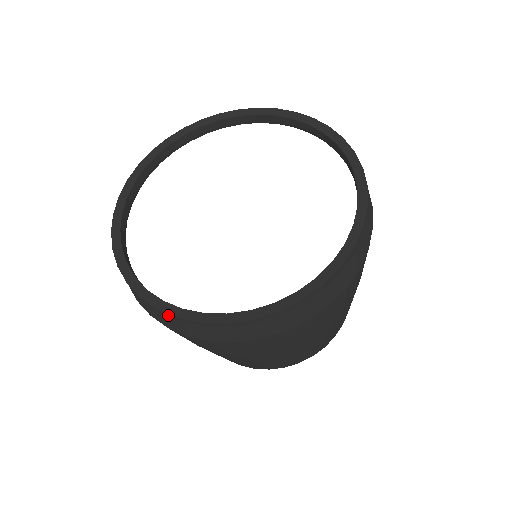
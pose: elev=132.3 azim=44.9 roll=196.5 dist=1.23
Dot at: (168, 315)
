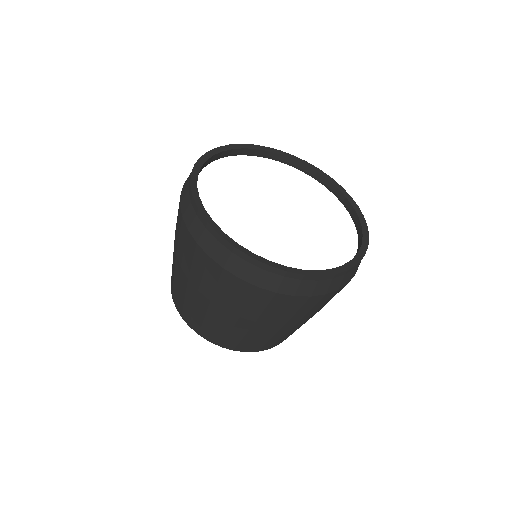
Dot at: (194, 205)
